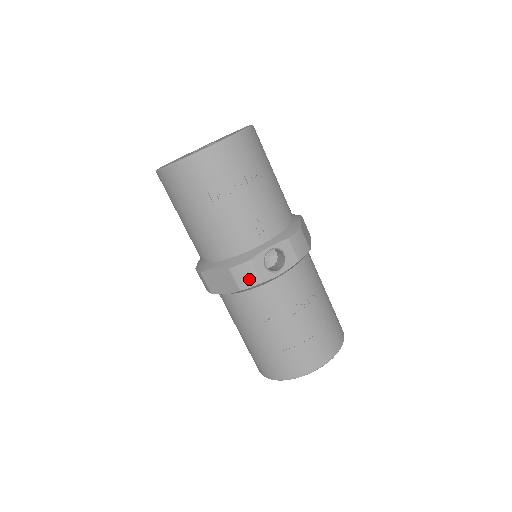
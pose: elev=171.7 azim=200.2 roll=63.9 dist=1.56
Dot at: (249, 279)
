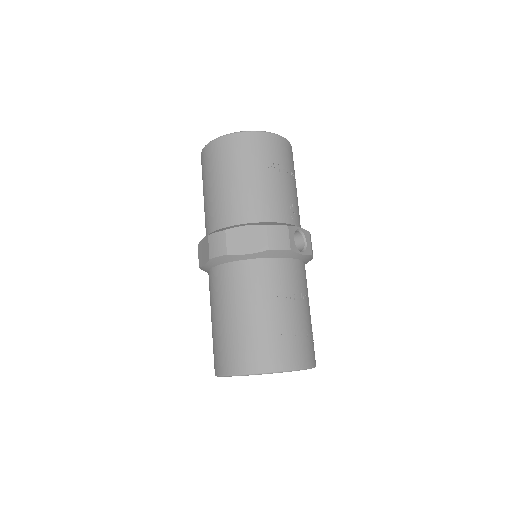
Dot at: (281, 241)
